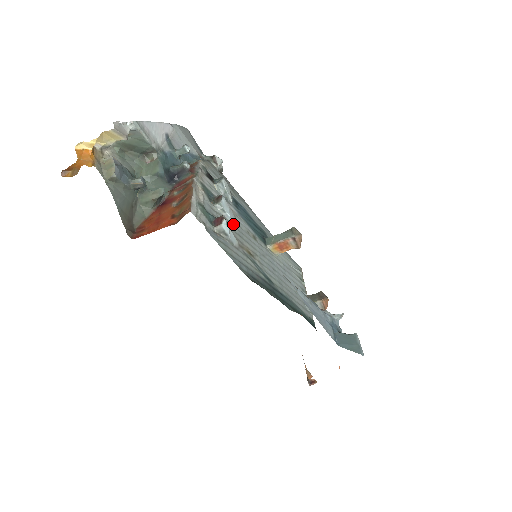
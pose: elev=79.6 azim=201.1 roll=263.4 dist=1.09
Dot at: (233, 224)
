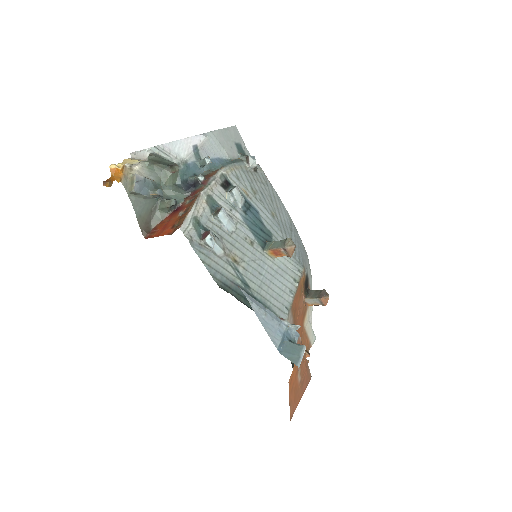
Dot at: (229, 233)
